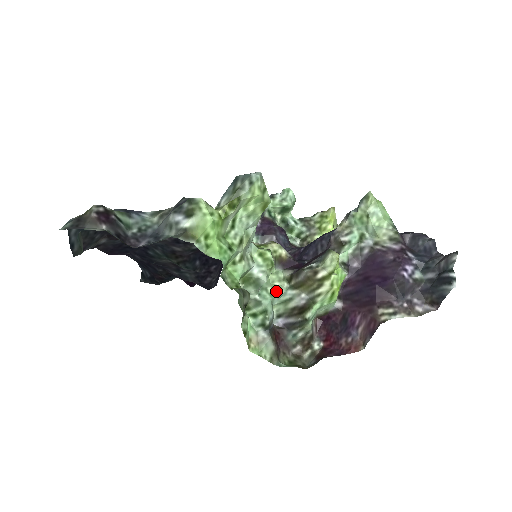
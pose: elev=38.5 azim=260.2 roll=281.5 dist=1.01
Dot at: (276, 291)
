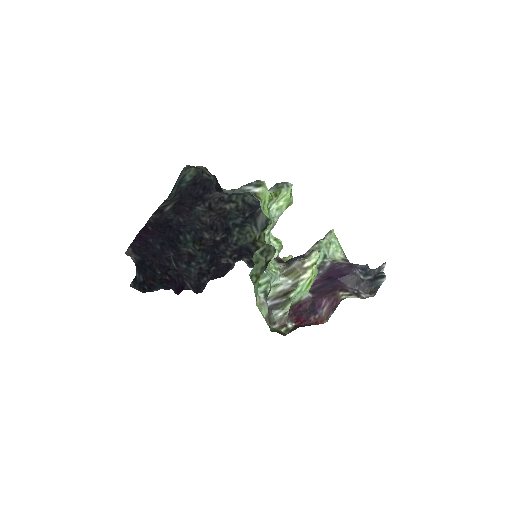
Dot at: (274, 273)
